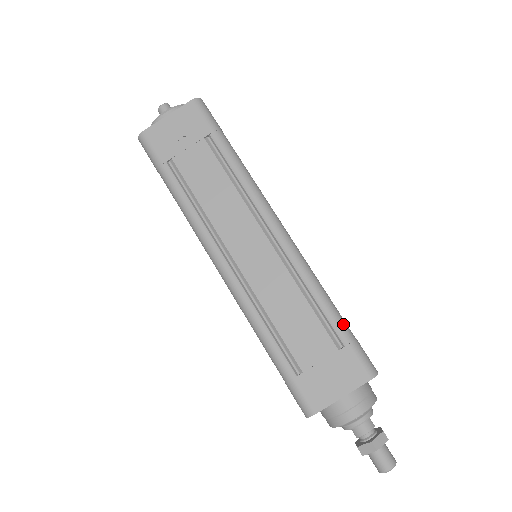
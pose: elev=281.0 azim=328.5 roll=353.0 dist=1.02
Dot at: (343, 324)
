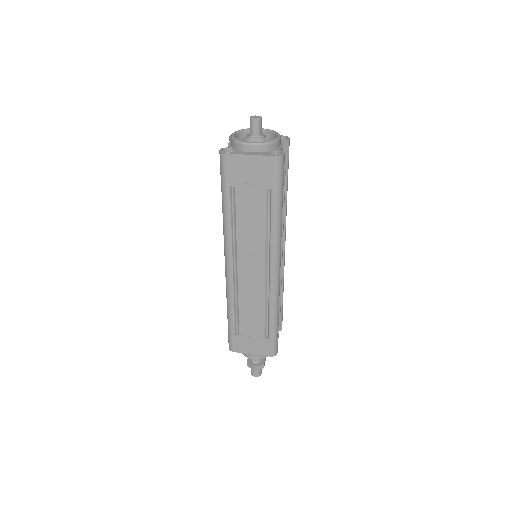
Dot at: (276, 329)
